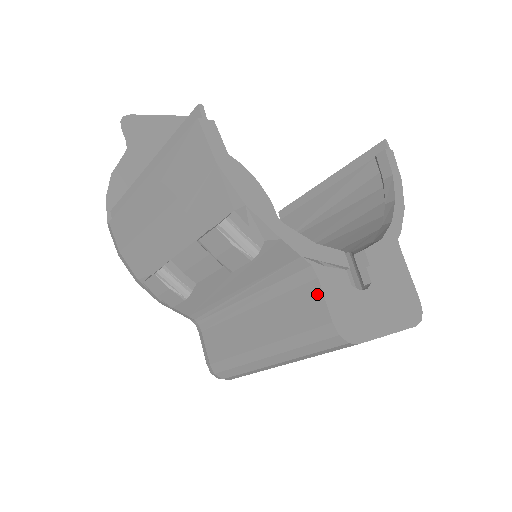
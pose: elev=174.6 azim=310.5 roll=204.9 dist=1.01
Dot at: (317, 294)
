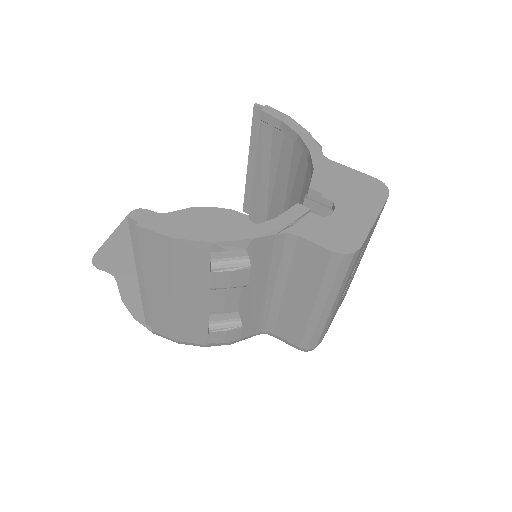
Dot at: (307, 245)
